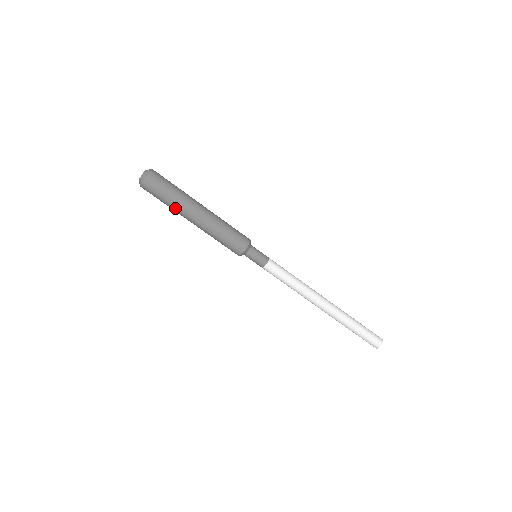
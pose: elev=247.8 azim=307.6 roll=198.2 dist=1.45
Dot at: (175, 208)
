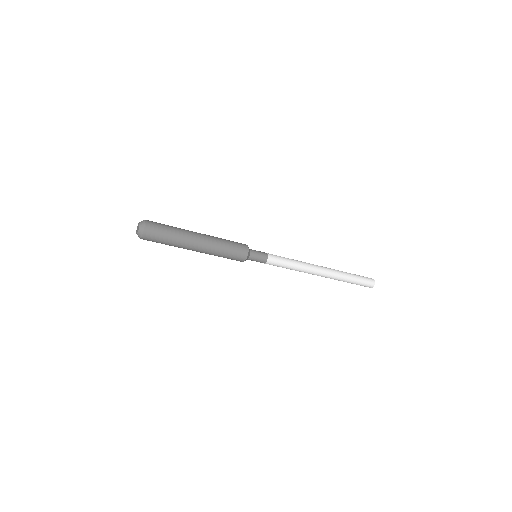
Dot at: occluded
